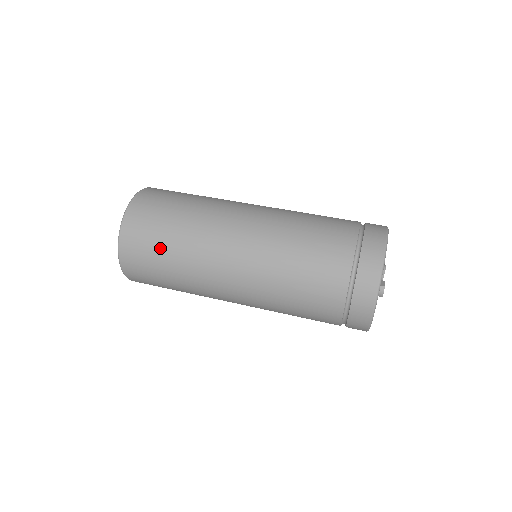
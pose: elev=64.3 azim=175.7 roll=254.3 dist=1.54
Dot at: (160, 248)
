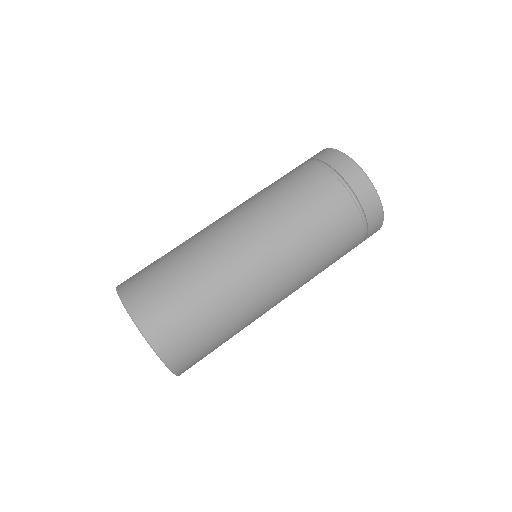
Dot at: (210, 336)
